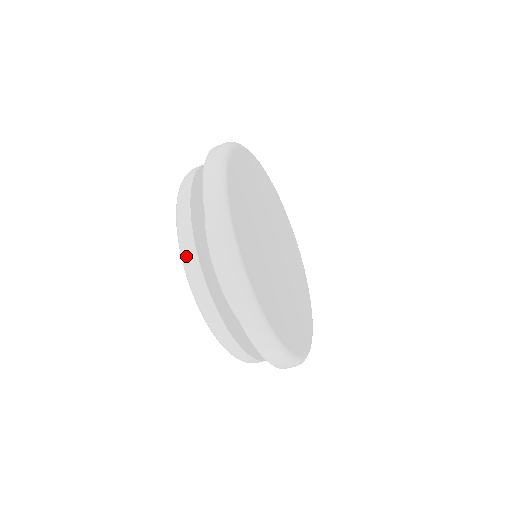
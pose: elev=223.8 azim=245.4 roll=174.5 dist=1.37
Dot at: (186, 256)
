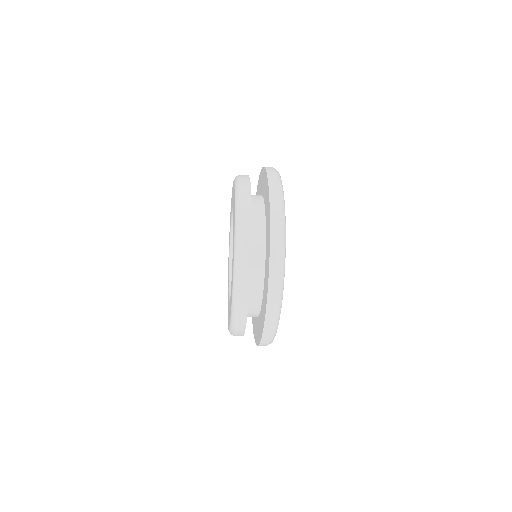
Dot at: (241, 280)
